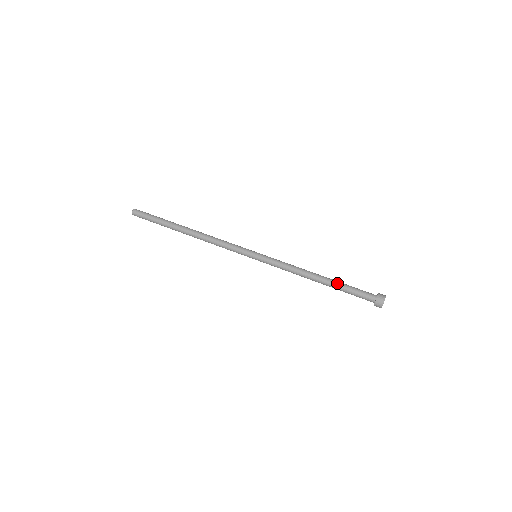
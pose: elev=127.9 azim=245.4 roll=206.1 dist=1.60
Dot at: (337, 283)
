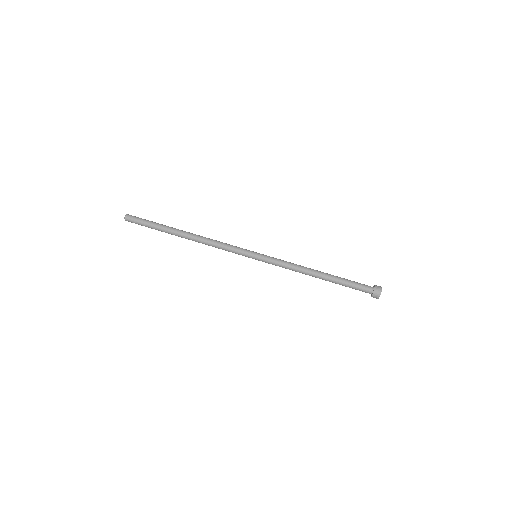
Dot at: (337, 277)
